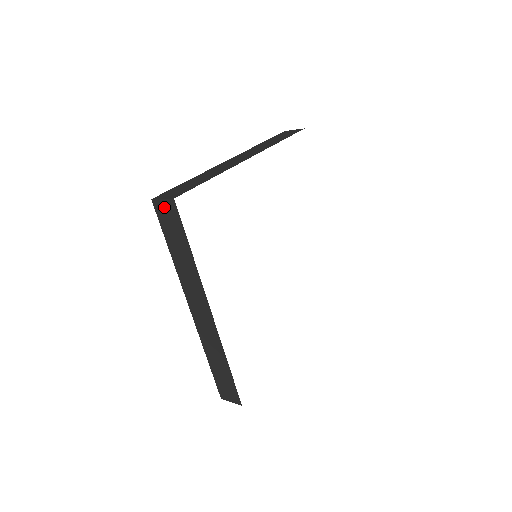
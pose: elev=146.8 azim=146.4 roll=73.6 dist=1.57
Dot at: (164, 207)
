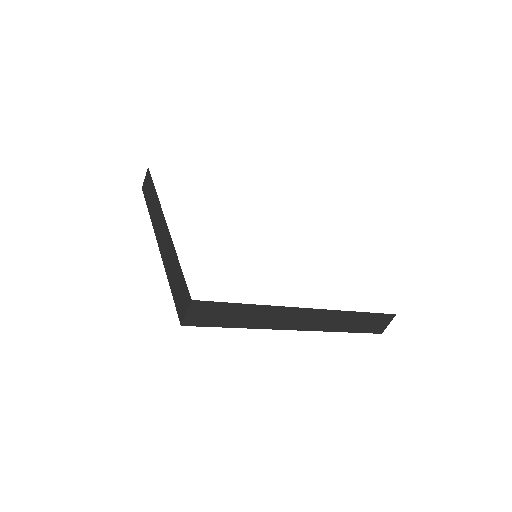
Dot at: (194, 315)
